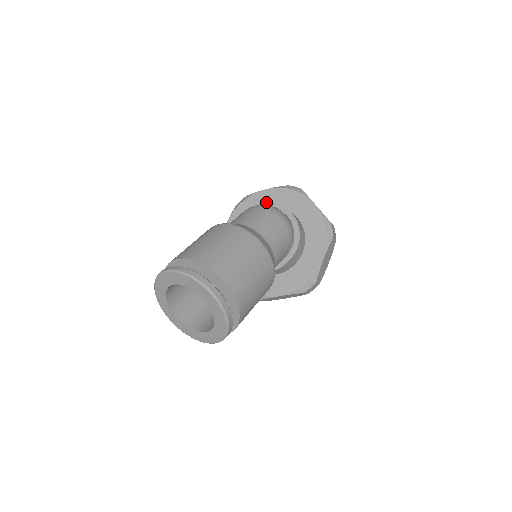
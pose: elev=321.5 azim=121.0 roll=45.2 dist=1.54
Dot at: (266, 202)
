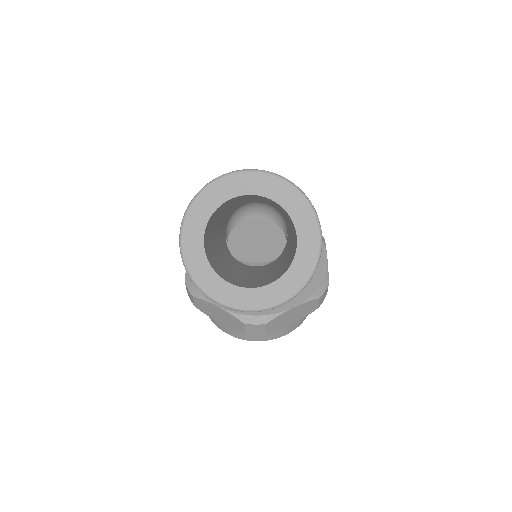
Dot at: occluded
